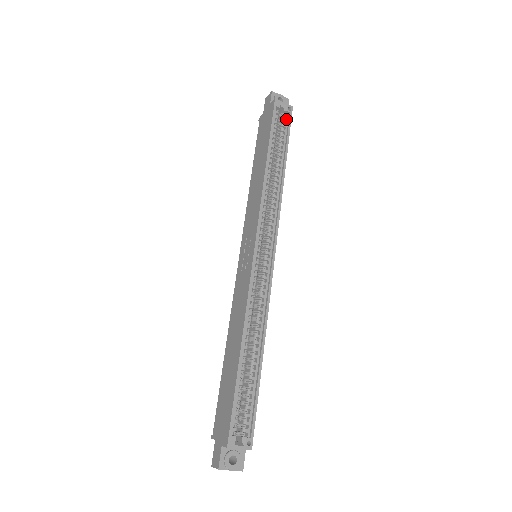
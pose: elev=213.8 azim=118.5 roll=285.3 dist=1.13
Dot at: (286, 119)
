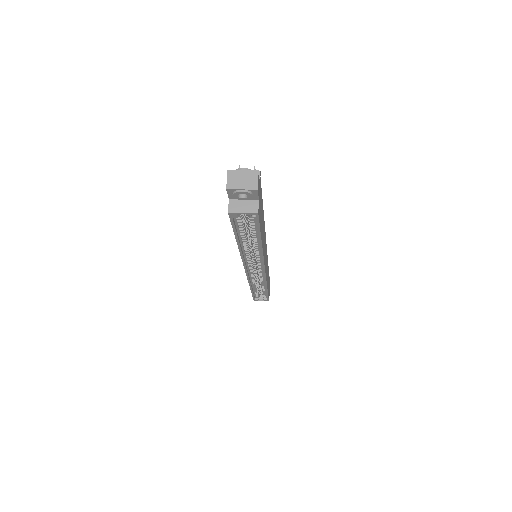
Dot at: (253, 218)
